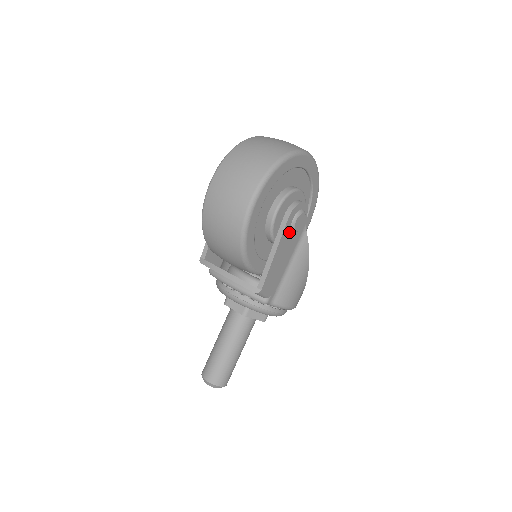
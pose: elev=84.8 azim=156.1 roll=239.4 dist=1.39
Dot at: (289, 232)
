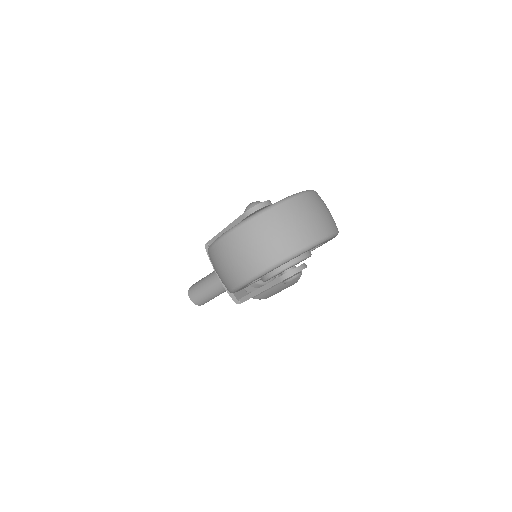
Dot at: occluded
